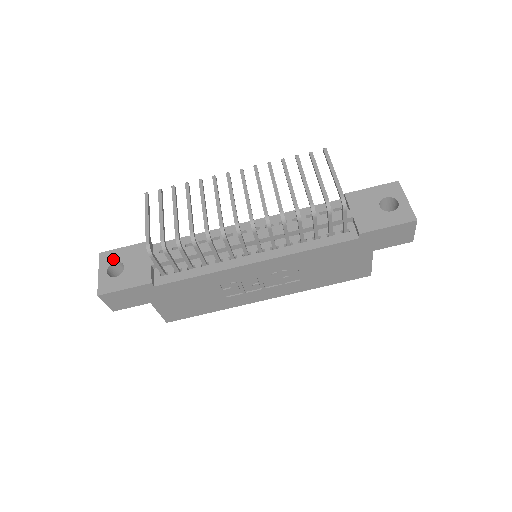
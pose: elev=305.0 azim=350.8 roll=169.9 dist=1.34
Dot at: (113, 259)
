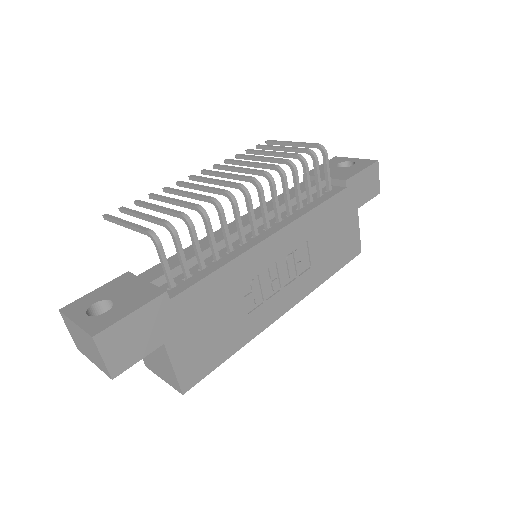
Dot at: (87, 303)
